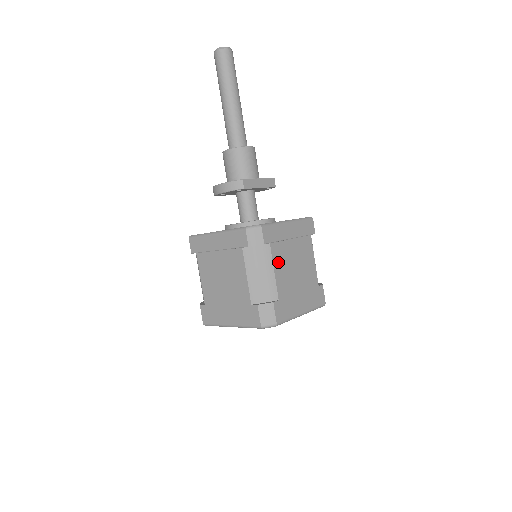
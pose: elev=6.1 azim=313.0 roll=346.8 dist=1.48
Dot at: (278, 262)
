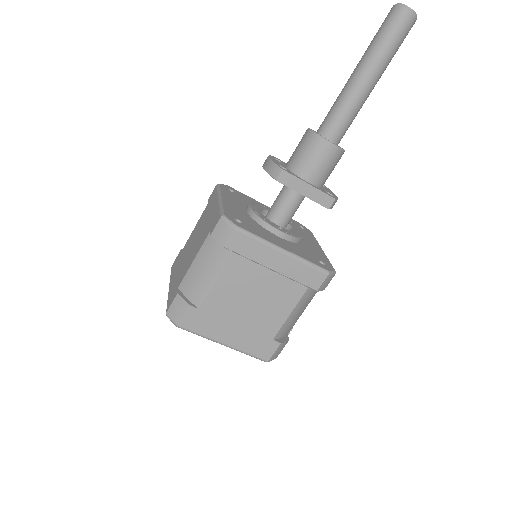
Dot at: (230, 277)
